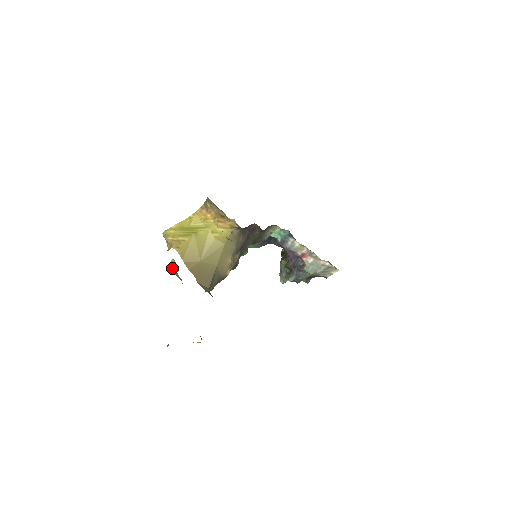
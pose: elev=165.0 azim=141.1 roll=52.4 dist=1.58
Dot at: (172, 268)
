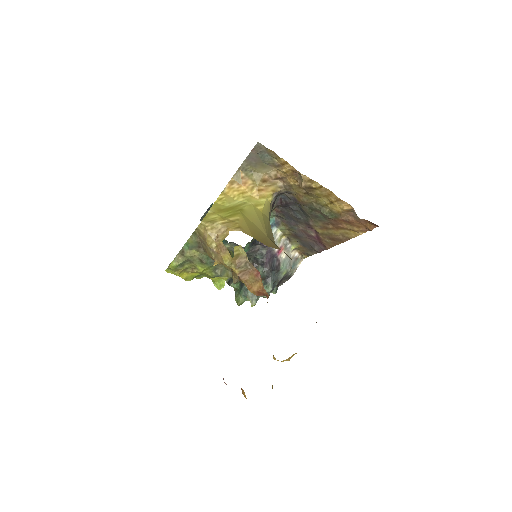
Dot at: (236, 261)
